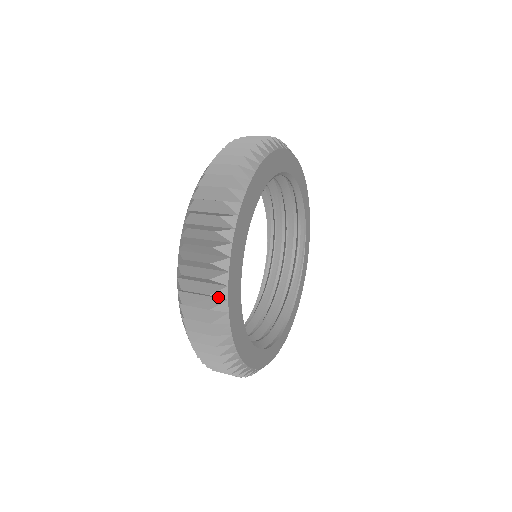
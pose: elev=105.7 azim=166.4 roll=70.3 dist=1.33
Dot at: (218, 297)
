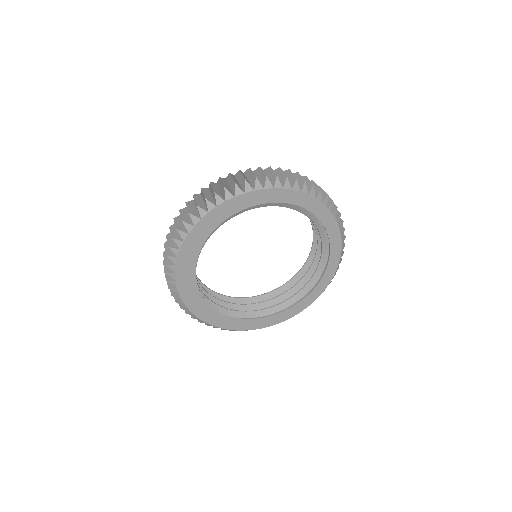
Dot at: (203, 322)
